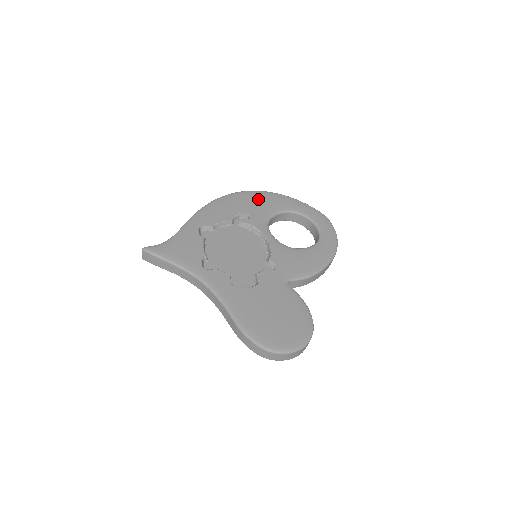
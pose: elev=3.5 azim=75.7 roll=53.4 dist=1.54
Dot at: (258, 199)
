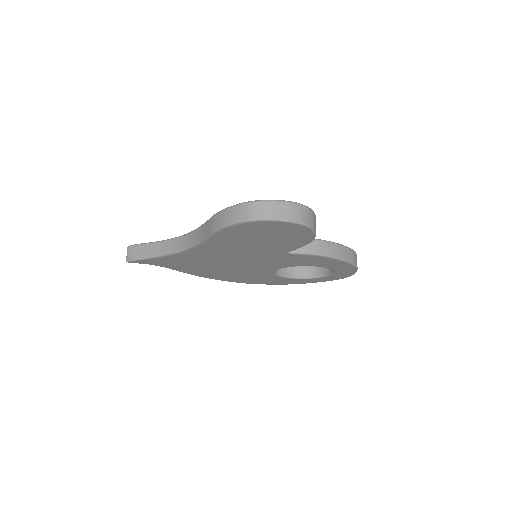
Dot at: occluded
